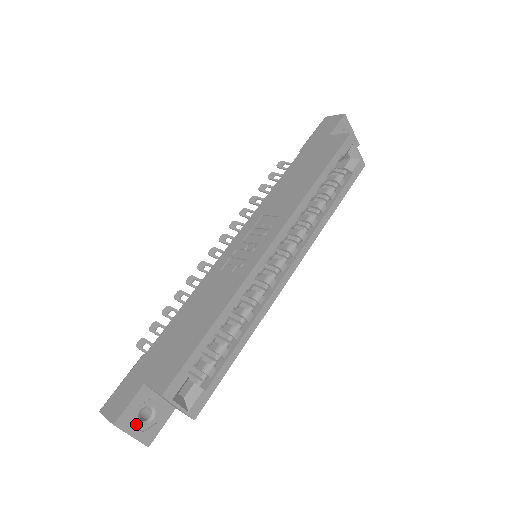
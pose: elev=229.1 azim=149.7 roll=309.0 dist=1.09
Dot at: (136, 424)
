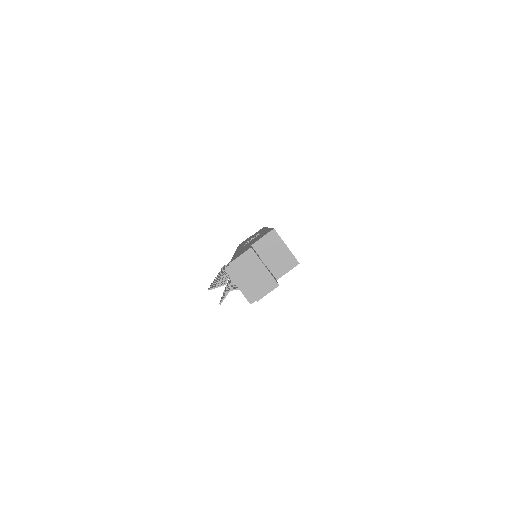
Dot at: occluded
